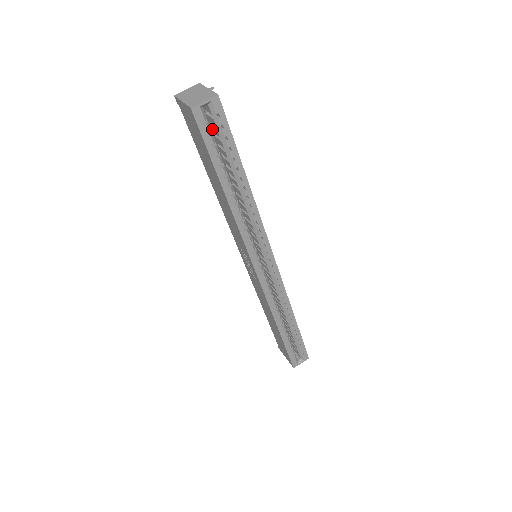
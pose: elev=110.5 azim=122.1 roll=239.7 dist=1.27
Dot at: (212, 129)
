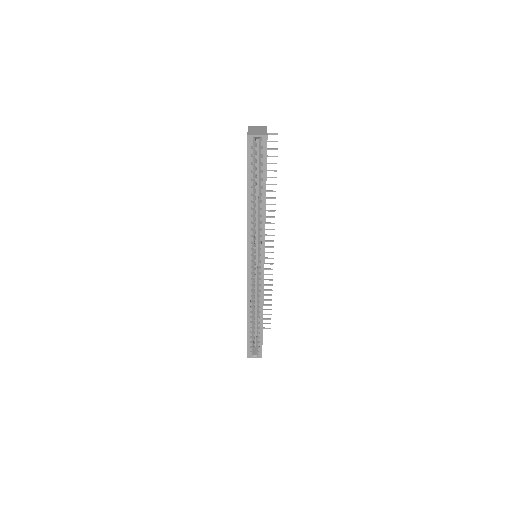
Dot at: occluded
